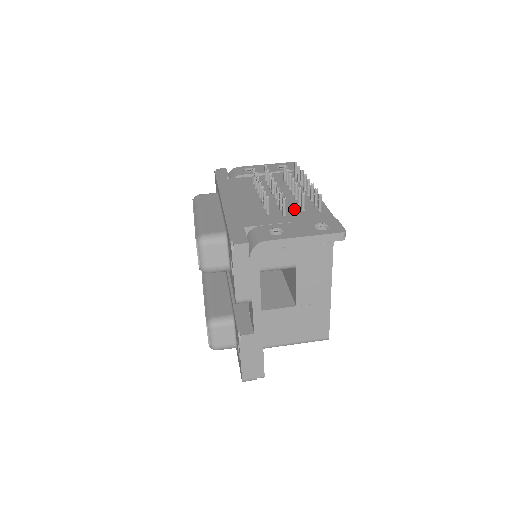
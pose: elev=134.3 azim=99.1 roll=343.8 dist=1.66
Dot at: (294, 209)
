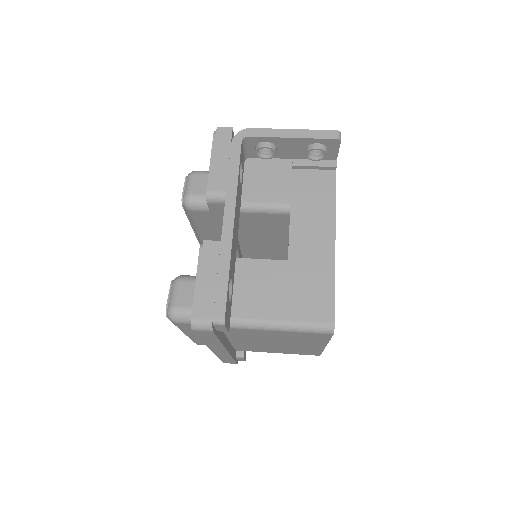
Dot at: occluded
